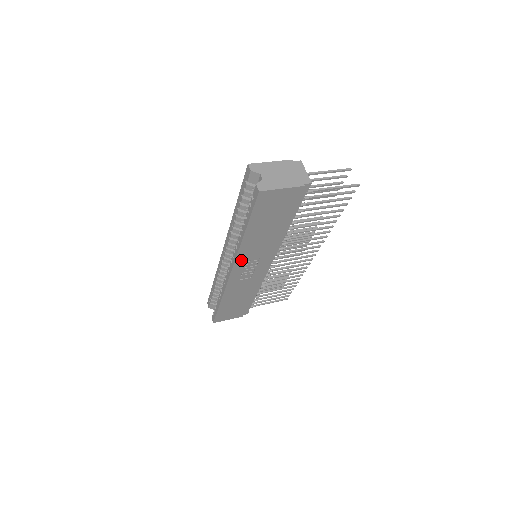
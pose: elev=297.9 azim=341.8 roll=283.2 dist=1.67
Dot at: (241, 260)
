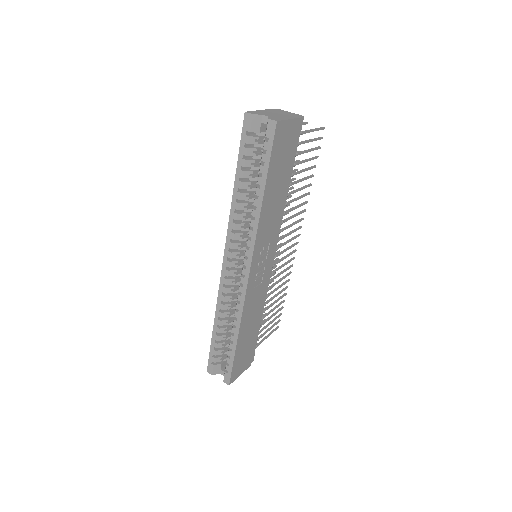
Dot at: (257, 248)
